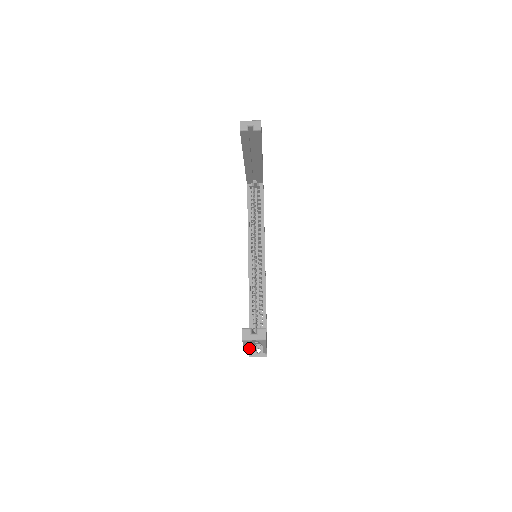
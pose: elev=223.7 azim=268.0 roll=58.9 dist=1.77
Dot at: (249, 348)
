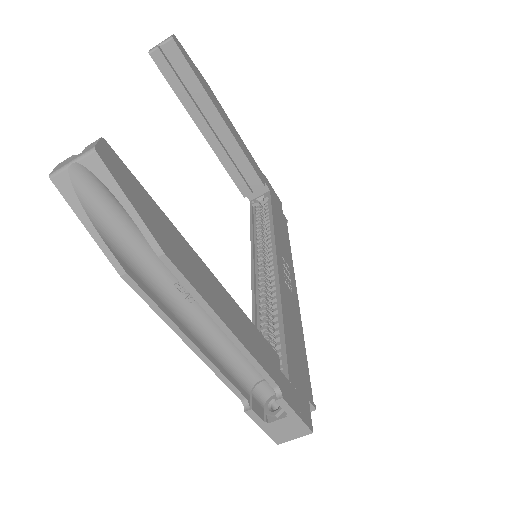
Dot at: (172, 312)
